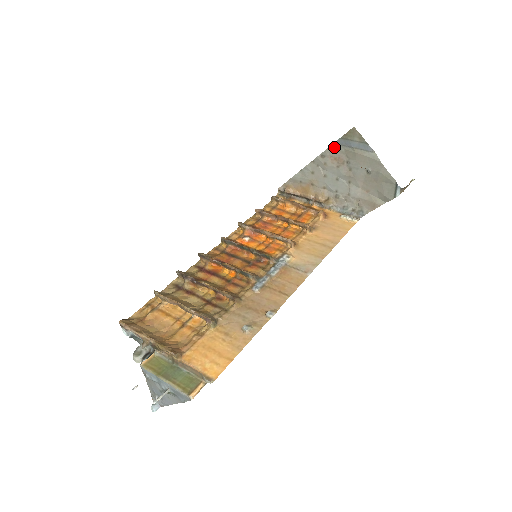
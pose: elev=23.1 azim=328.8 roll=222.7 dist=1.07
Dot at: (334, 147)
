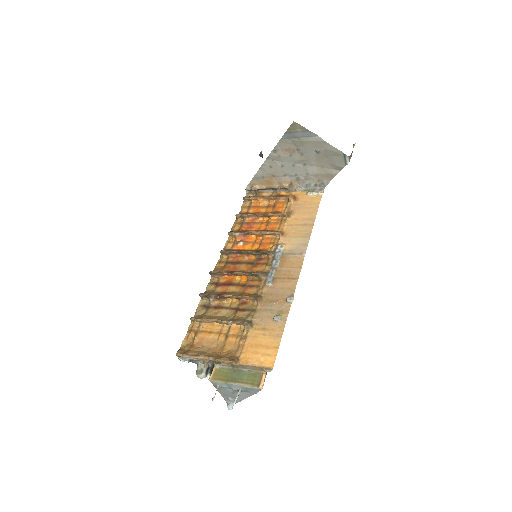
Dot at: (282, 141)
